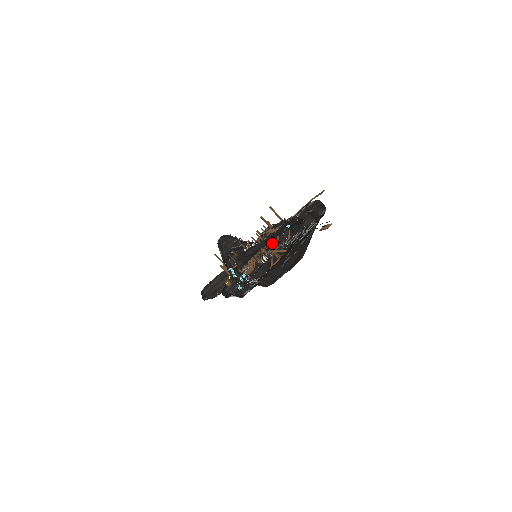
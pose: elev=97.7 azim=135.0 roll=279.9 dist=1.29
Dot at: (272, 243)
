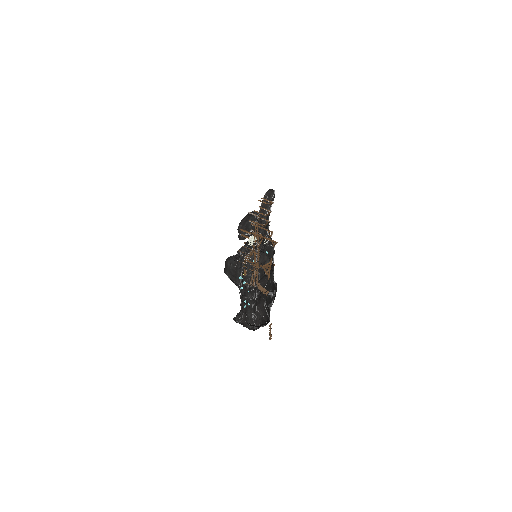
Dot at: (268, 226)
